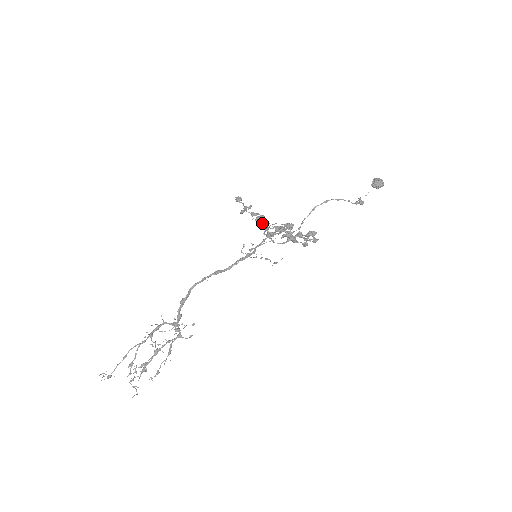
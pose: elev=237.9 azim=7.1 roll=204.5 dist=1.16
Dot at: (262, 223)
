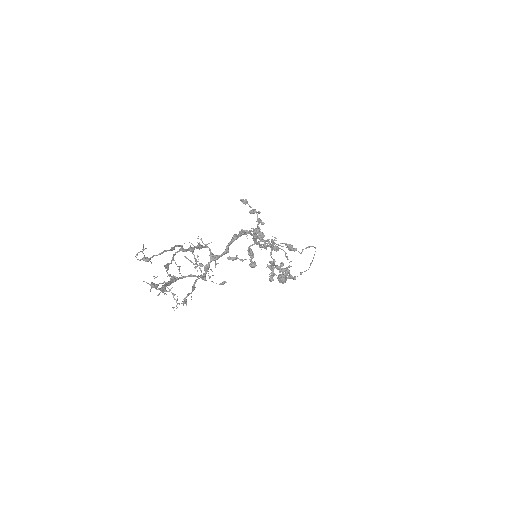
Dot at: occluded
